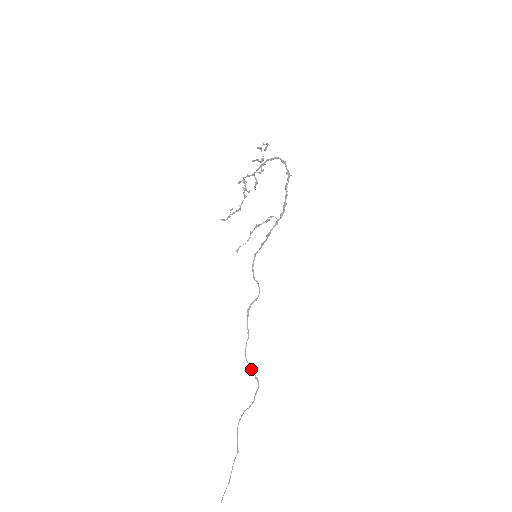
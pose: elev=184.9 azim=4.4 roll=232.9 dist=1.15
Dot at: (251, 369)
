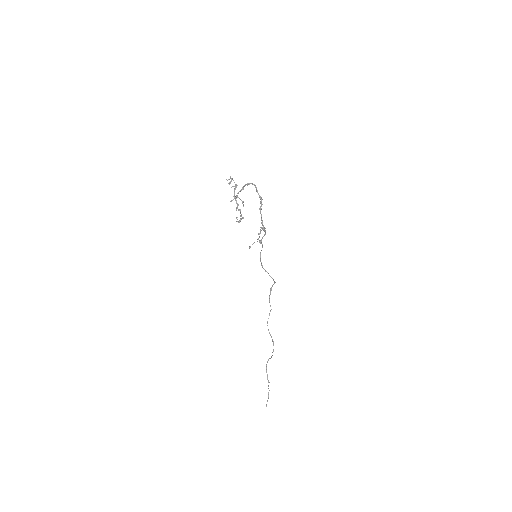
Dot at: (269, 333)
